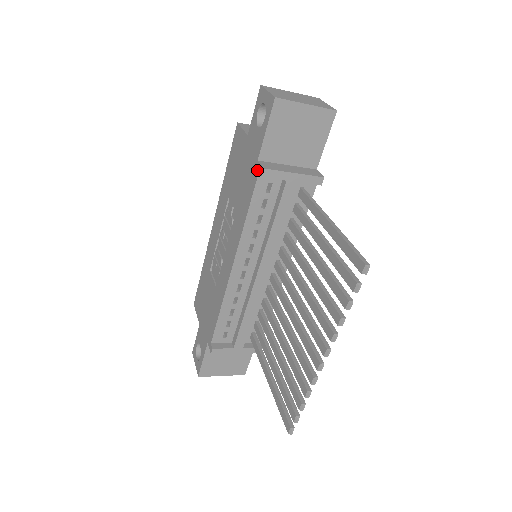
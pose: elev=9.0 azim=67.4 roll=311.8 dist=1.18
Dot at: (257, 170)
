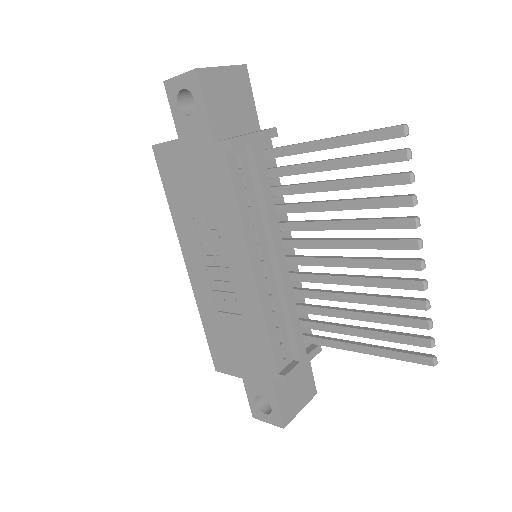
Dot at: (220, 150)
